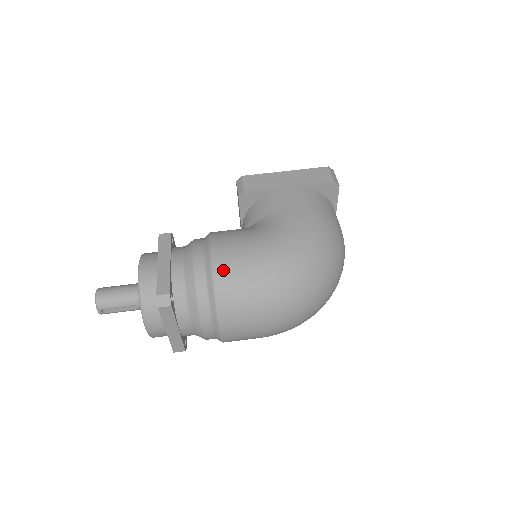
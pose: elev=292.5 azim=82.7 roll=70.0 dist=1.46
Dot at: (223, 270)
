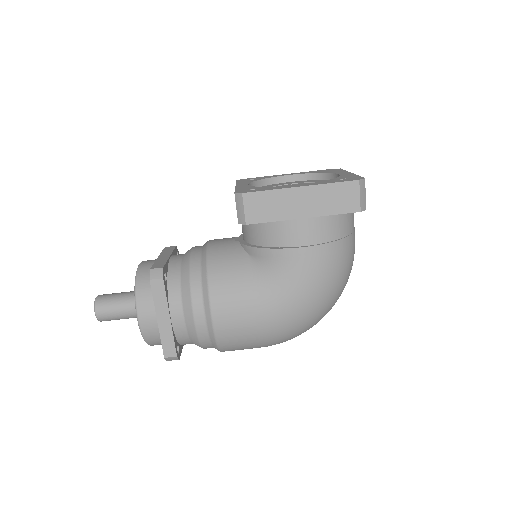
Dot at: (226, 338)
